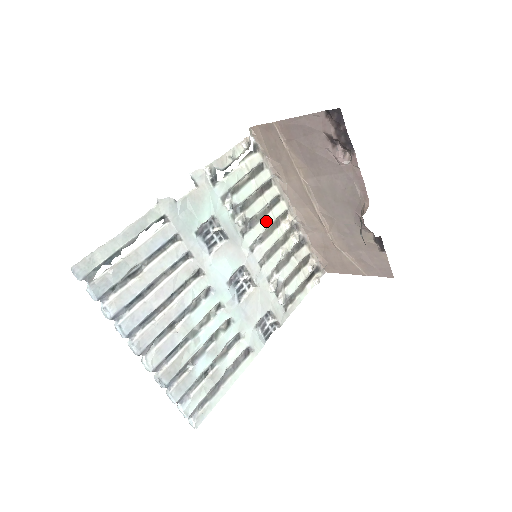
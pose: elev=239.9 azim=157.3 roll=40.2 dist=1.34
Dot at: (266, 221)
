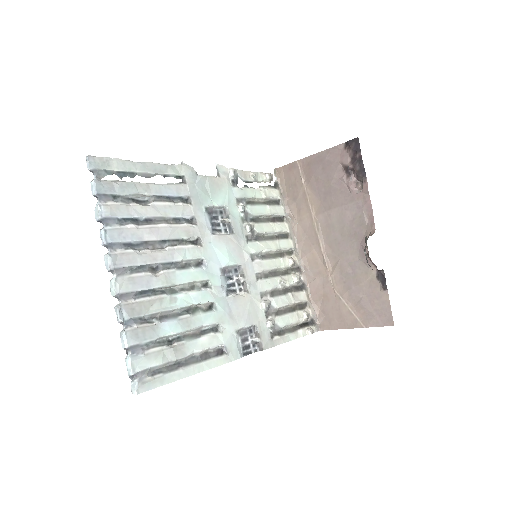
Dot at: (272, 245)
